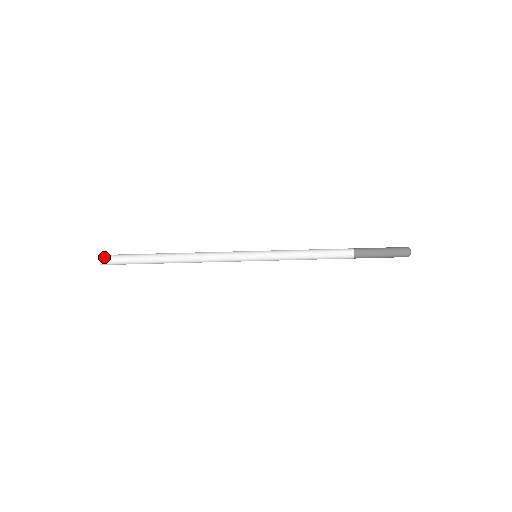
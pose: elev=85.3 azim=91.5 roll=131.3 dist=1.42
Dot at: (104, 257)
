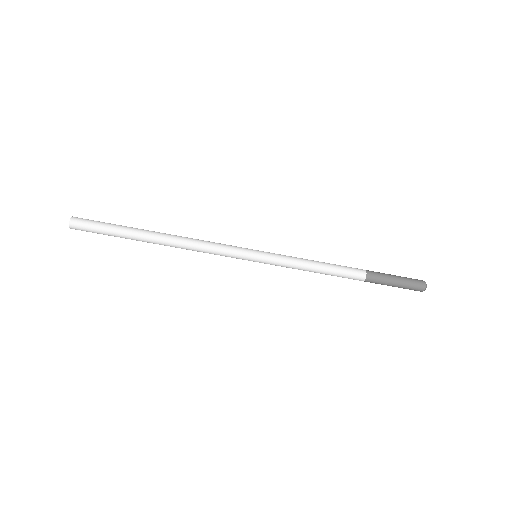
Dot at: (77, 220)
